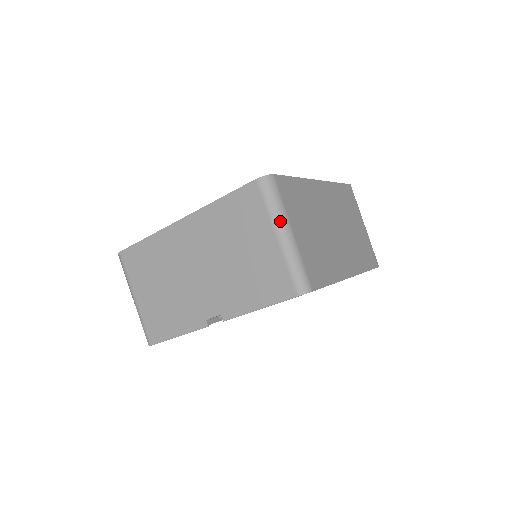
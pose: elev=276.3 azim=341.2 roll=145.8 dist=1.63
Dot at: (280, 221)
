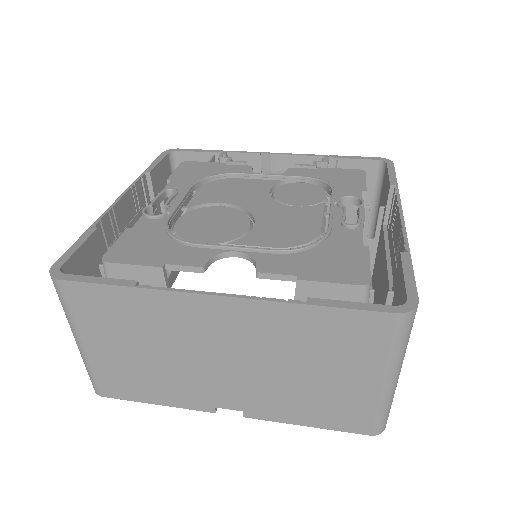
Dot at: (398, 366)
